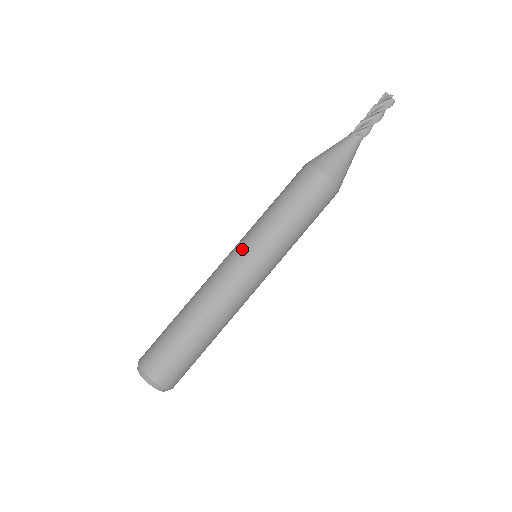
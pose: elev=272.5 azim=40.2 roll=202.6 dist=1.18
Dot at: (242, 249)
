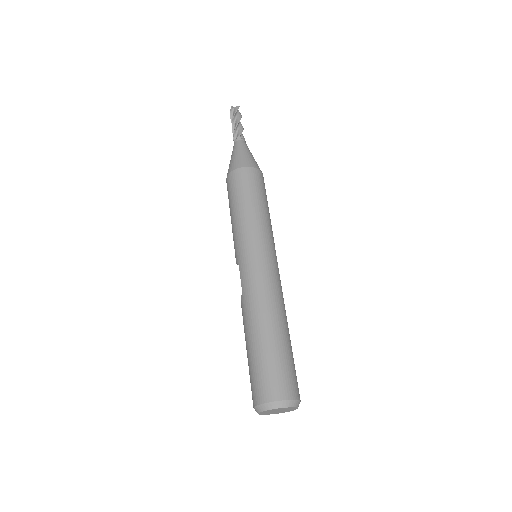
Dot at: (257, 250)
